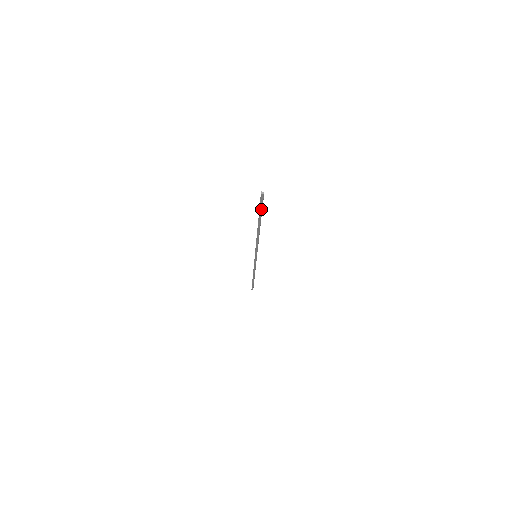
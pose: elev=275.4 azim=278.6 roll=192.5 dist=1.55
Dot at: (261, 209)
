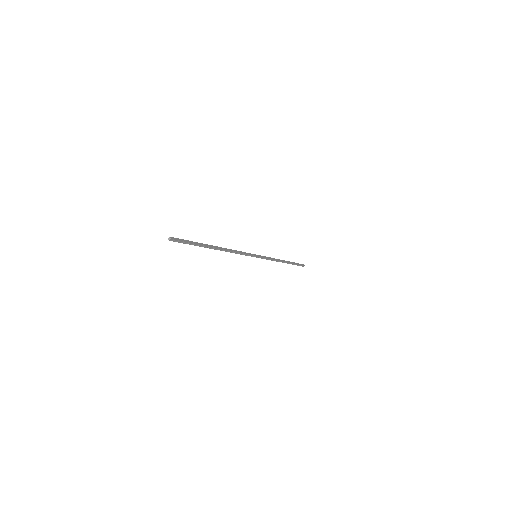
Dot at: (190, 243)
